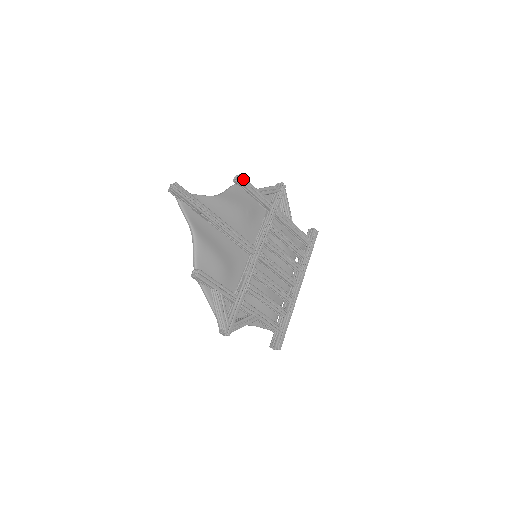
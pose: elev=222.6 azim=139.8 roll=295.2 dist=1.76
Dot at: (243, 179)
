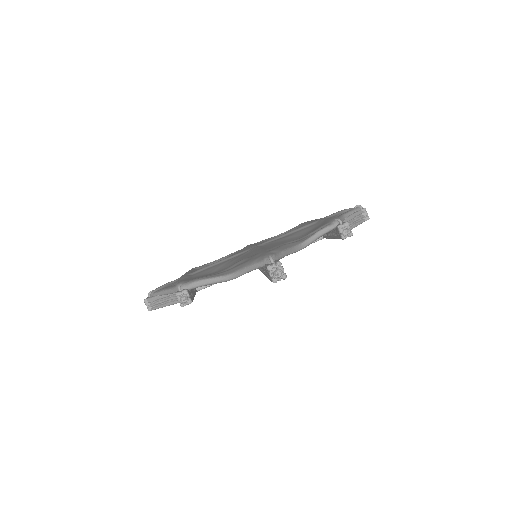
Dot at: (347, 236)
